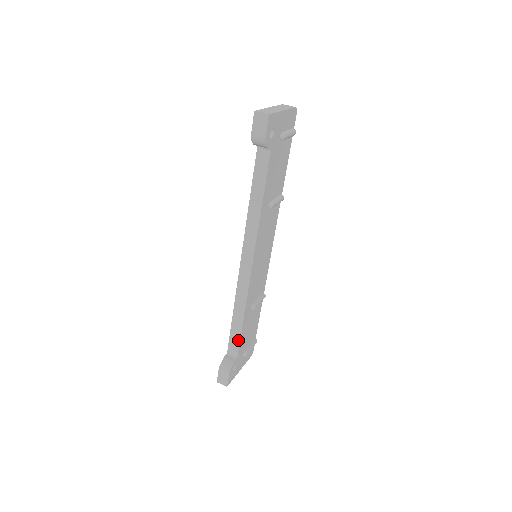
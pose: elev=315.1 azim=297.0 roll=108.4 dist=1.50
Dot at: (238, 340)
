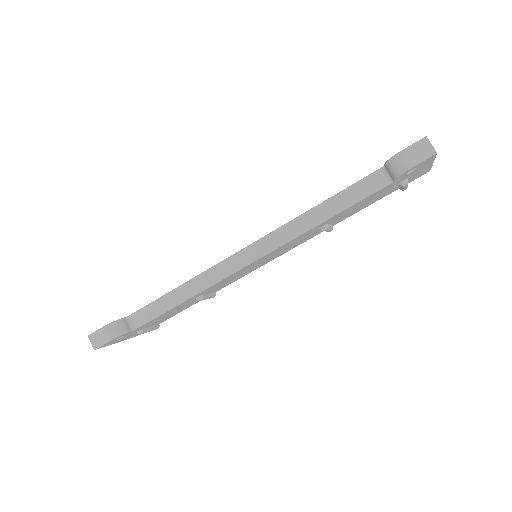
Dot at: (155, 315)
